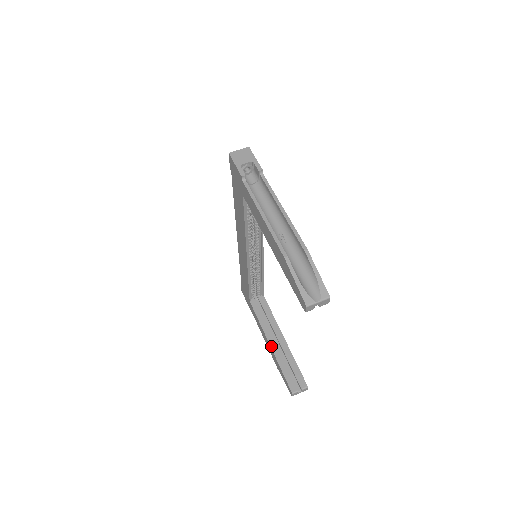
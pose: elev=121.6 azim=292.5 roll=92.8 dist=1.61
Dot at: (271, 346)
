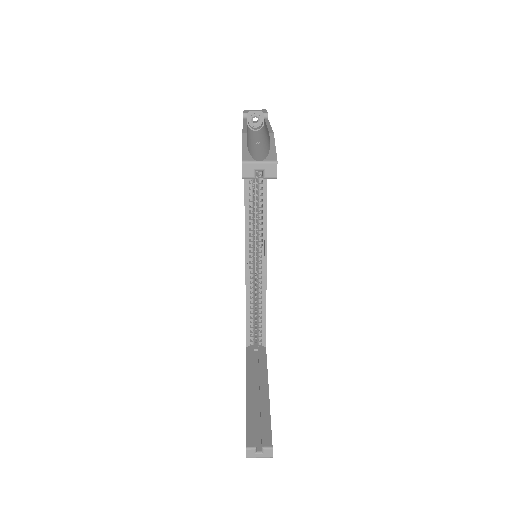
Dot at: (247, 391)
